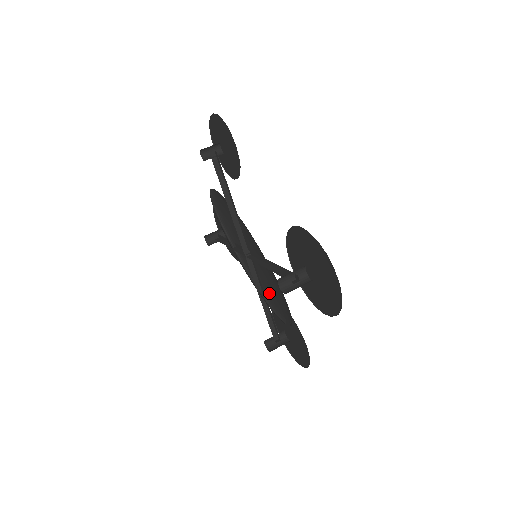
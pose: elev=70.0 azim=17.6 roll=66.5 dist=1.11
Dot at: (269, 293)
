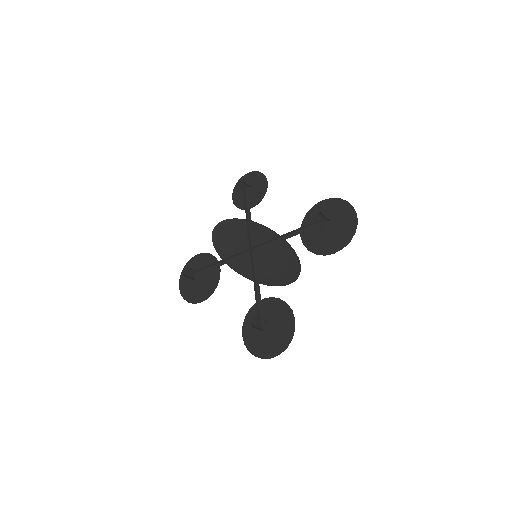
Dot at: (266, 277)
